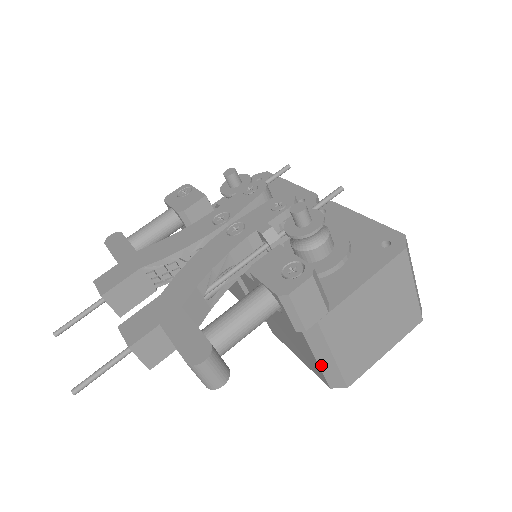
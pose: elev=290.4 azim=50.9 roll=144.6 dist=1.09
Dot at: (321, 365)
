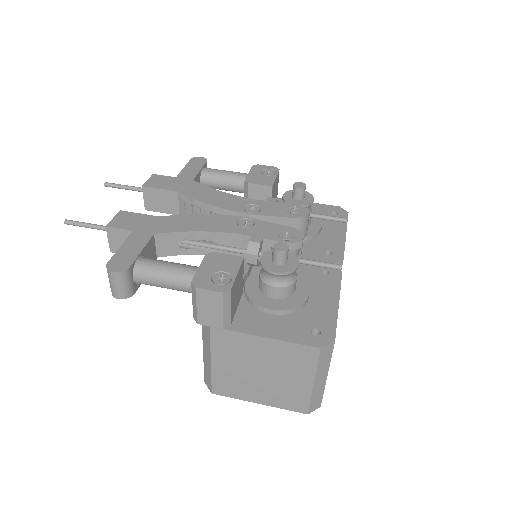
Dot at: (205, 359)
